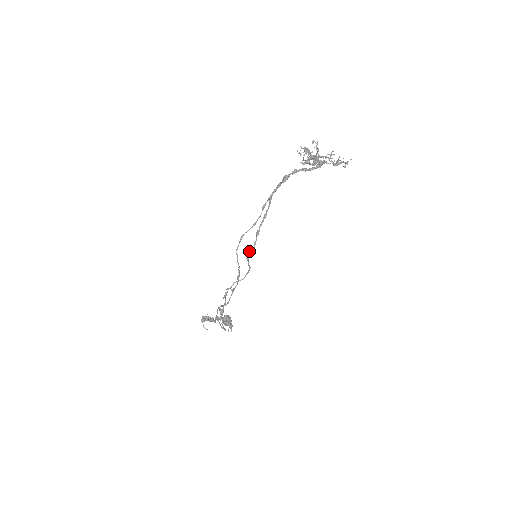
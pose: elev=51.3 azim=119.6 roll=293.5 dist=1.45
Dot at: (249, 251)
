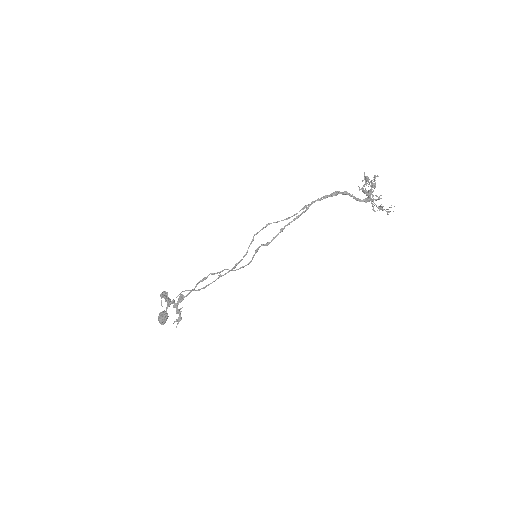
Dot at: (262, 244)
